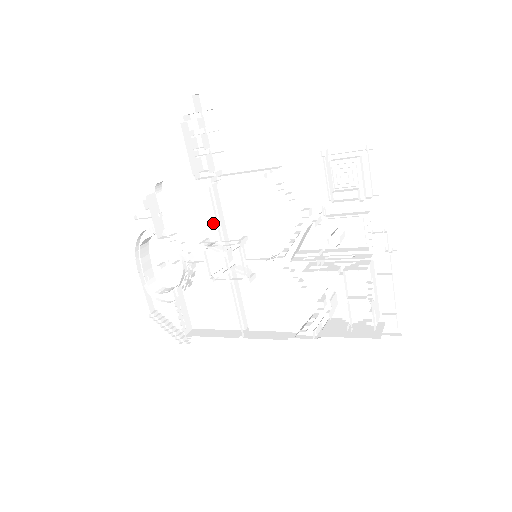
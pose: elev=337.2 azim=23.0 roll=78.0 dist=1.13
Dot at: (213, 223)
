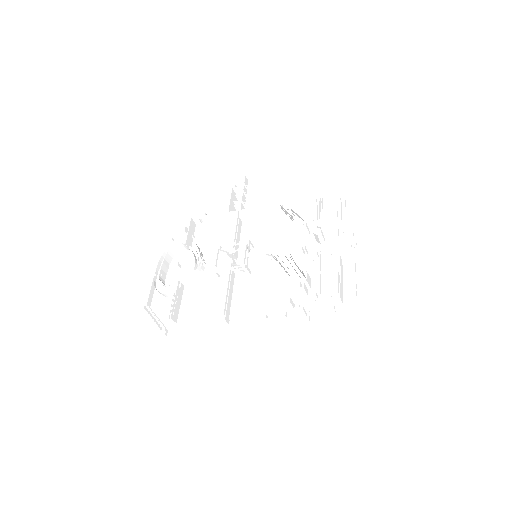
Dot at: (231, 240)
